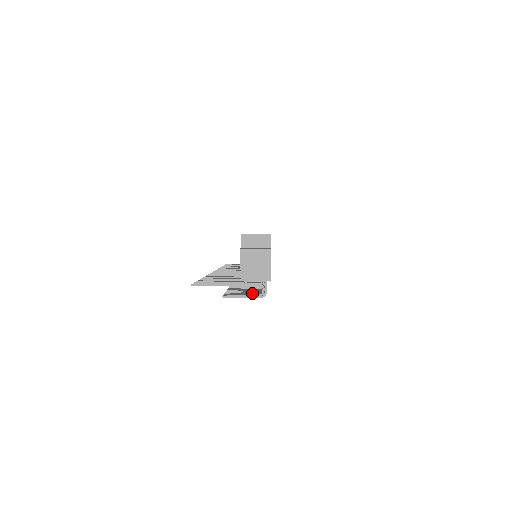
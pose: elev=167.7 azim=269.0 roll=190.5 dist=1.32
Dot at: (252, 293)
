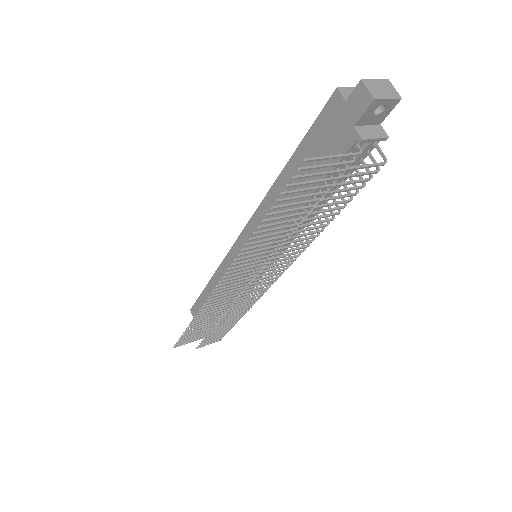
Dot at: (359, 180)
